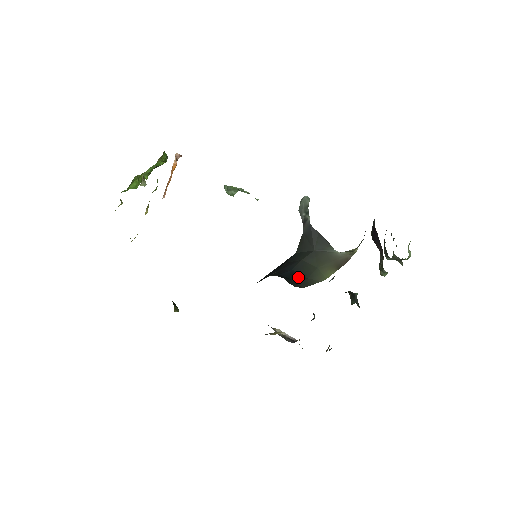
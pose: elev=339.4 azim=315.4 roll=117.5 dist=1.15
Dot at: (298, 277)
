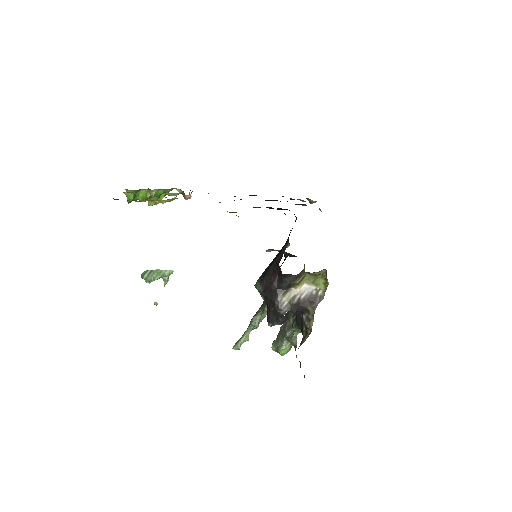
Dot at: occluded
